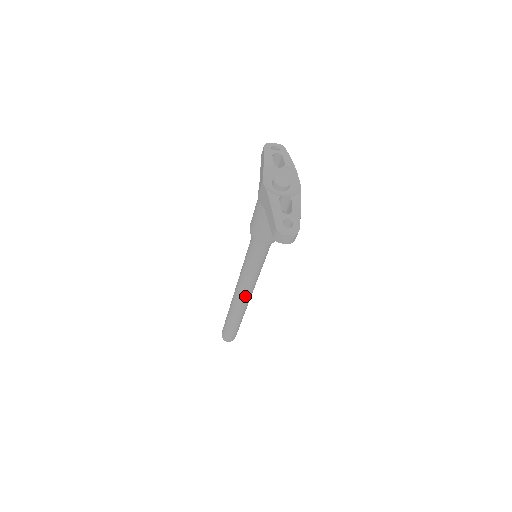
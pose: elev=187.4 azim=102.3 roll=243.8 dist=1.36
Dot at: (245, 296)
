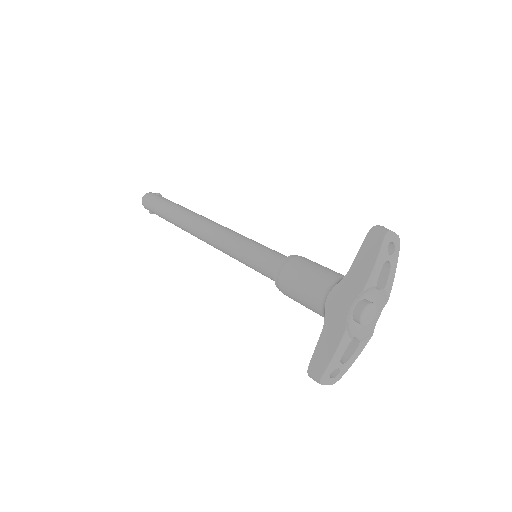
Dot at: occluded
